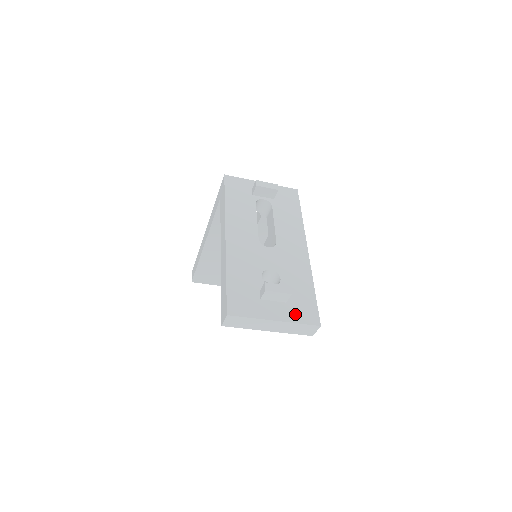
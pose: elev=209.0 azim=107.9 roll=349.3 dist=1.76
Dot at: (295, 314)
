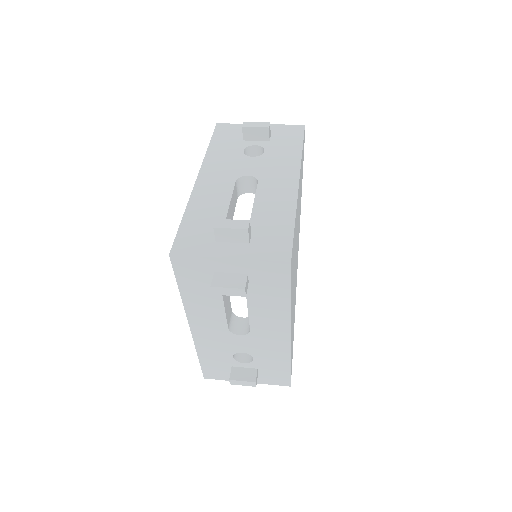
Dot at: (266, 380)
